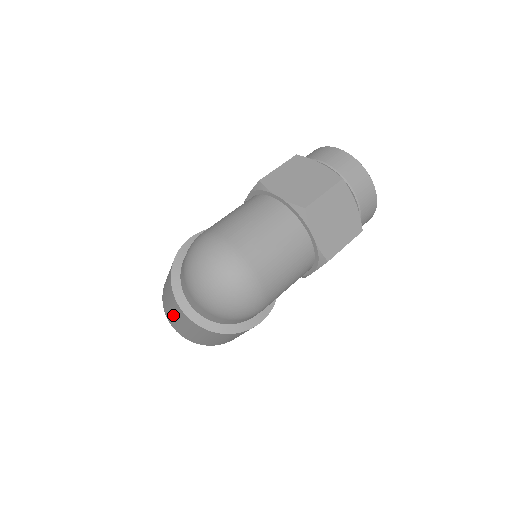
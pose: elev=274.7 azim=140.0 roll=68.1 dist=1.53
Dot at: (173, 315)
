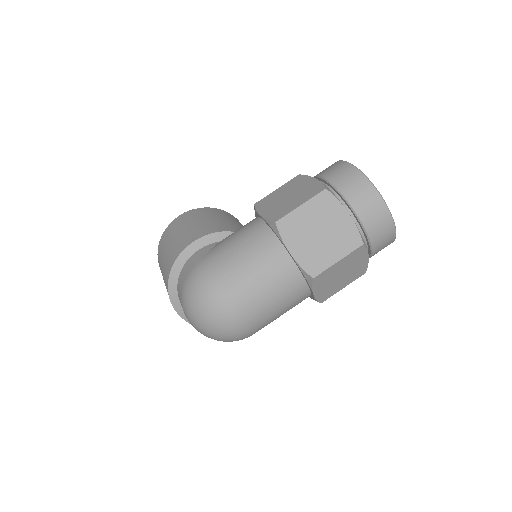
Dot at: occluded
